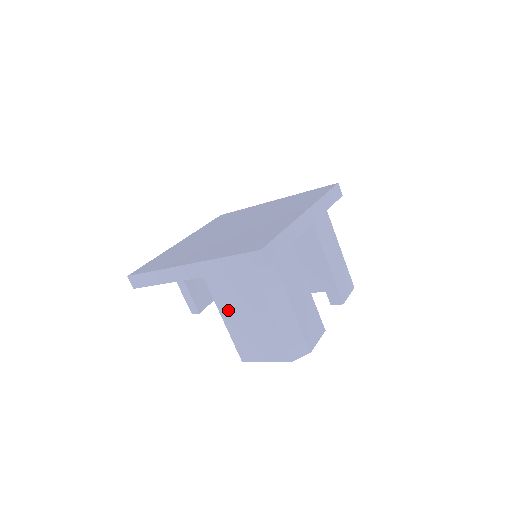
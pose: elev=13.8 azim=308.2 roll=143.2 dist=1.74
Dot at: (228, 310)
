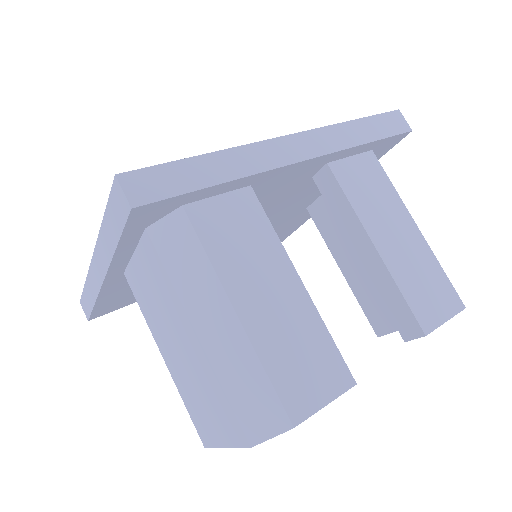
Dot at: (160, 337)
